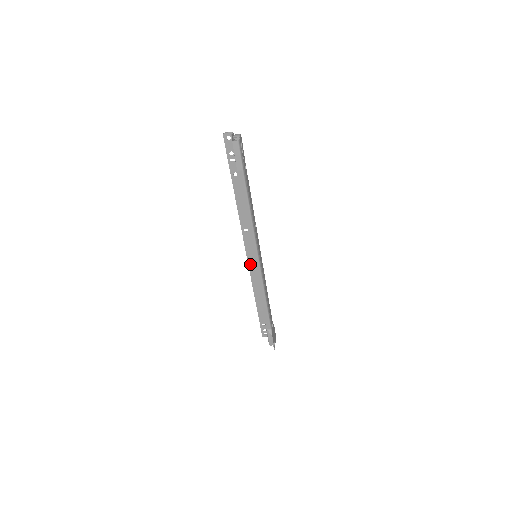
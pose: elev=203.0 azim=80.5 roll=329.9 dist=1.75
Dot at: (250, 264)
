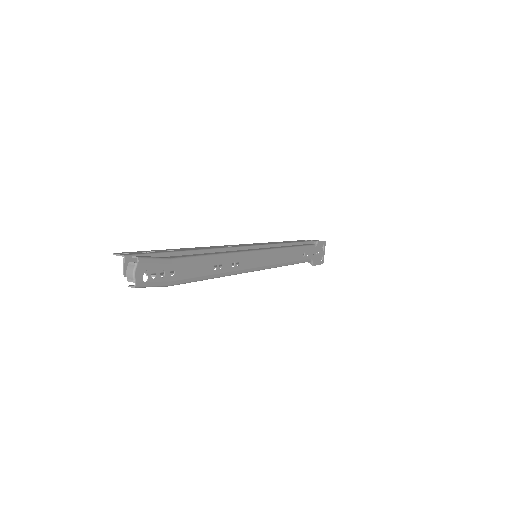
Dot at: occluded
